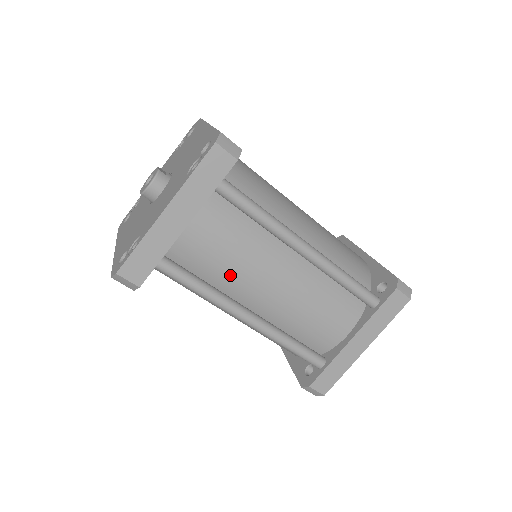
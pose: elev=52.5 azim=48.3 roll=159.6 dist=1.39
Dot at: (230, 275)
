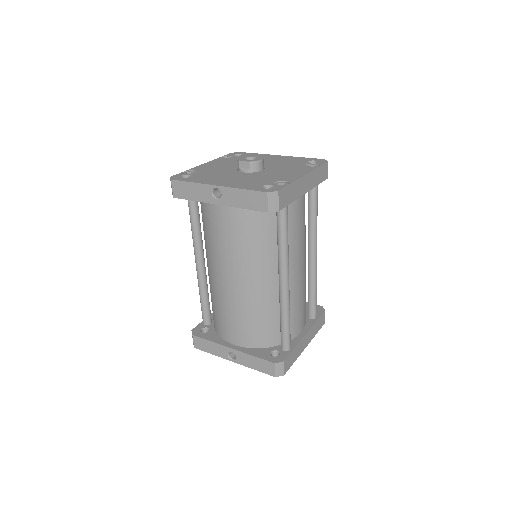
Dot at: (292, 244)
